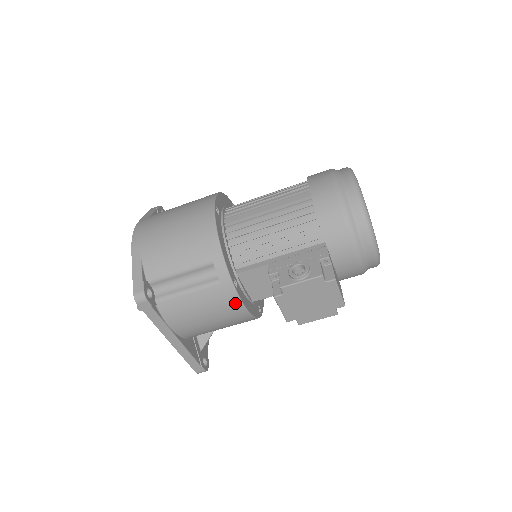
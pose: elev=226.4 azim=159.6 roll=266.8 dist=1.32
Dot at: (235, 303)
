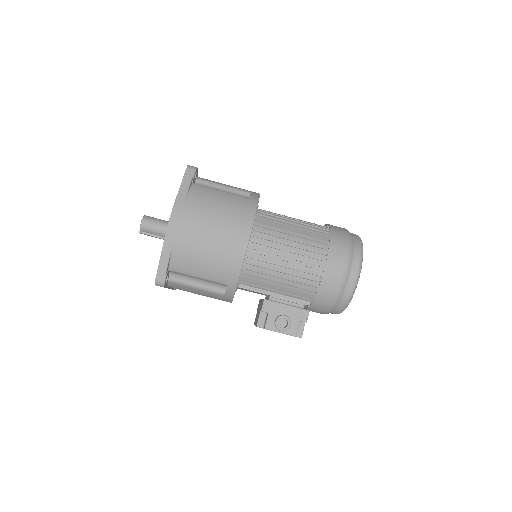
Dot at: (226, 301)
